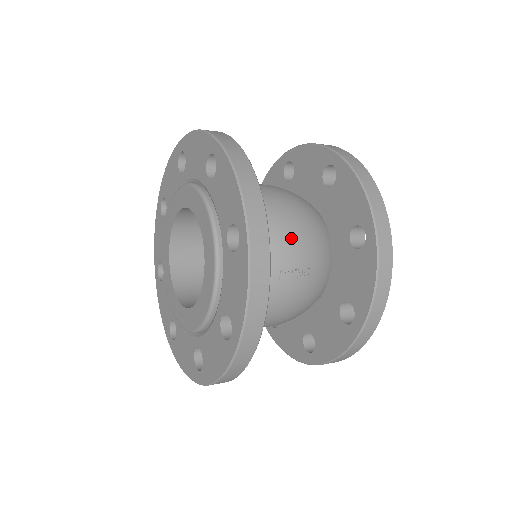
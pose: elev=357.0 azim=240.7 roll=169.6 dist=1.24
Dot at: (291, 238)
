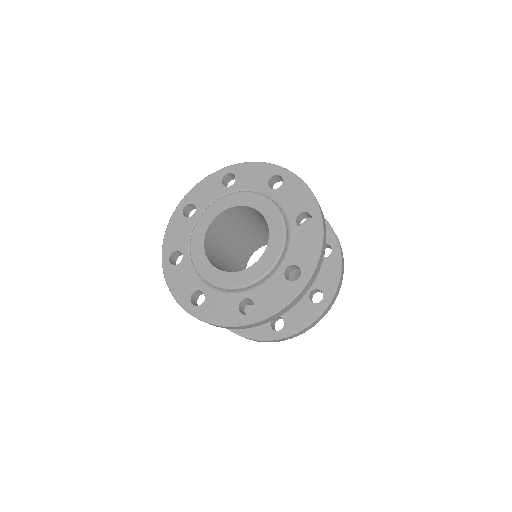
Dot at: (296, 277)
